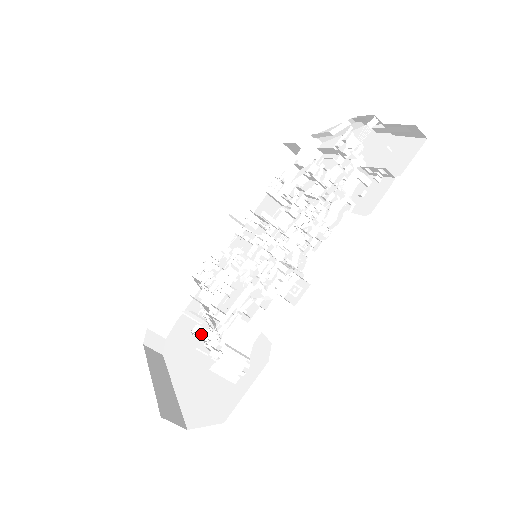
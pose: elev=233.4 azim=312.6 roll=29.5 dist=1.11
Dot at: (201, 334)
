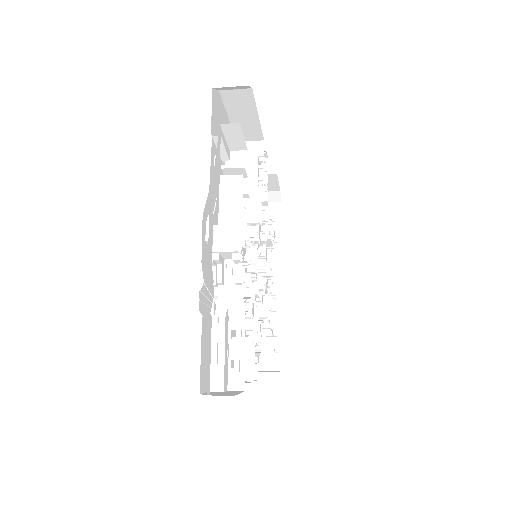
Dot at: occluded
